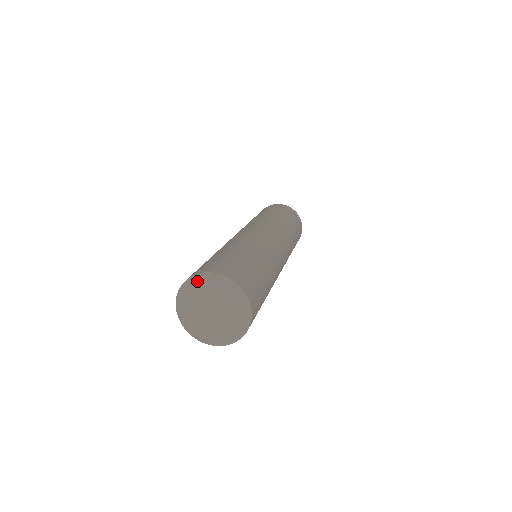
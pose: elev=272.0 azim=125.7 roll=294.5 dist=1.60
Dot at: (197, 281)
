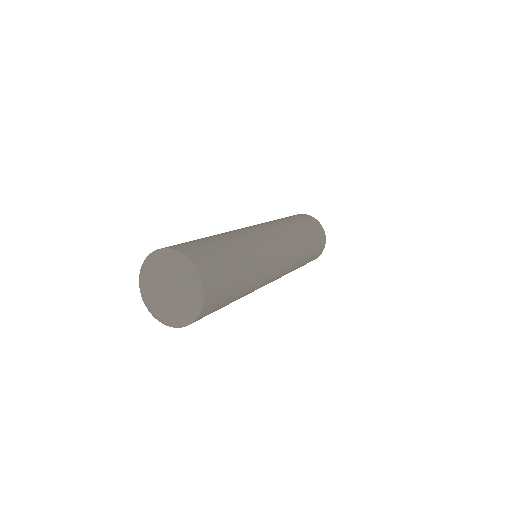
Dot at: (146, 262)
